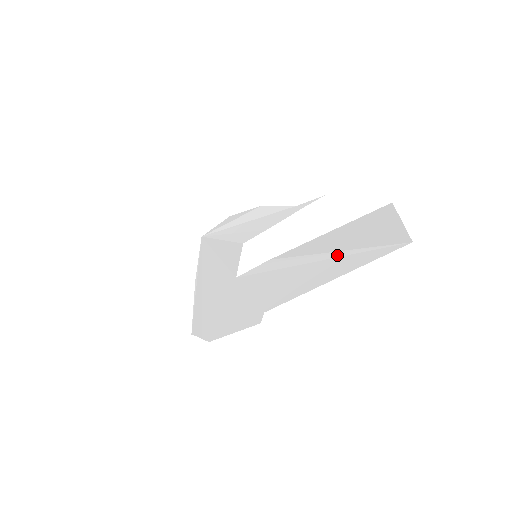
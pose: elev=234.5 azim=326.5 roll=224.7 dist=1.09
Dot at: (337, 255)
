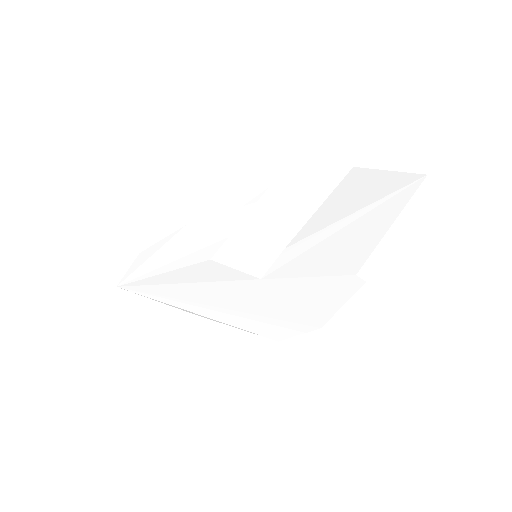
Dot at: (366, 211)
